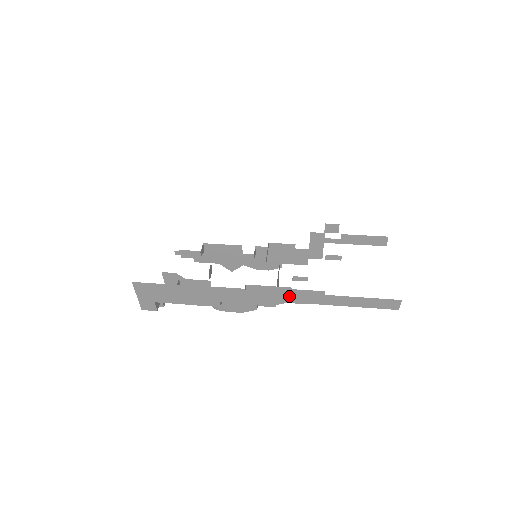
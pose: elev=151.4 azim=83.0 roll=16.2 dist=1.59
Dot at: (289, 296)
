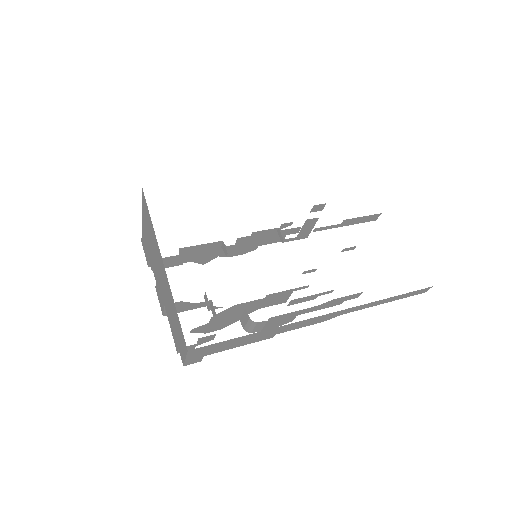
Dot at: (345, 311)
